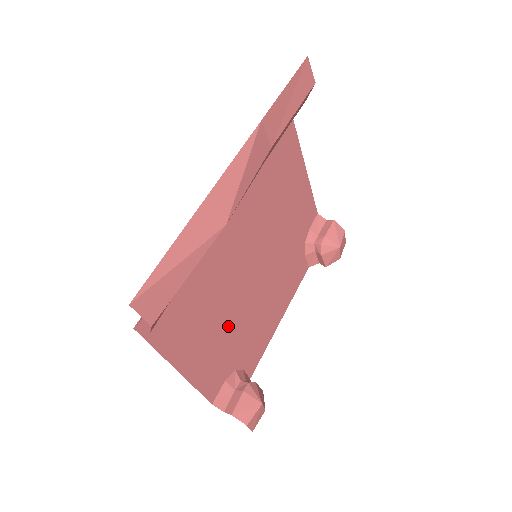
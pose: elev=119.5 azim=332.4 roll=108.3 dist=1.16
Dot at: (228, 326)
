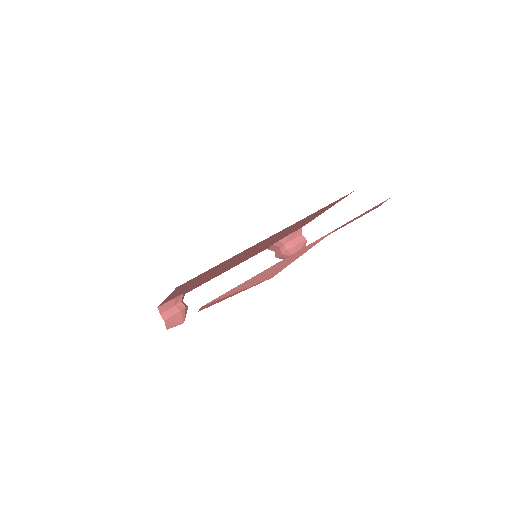
Dot at: (205, 278)
